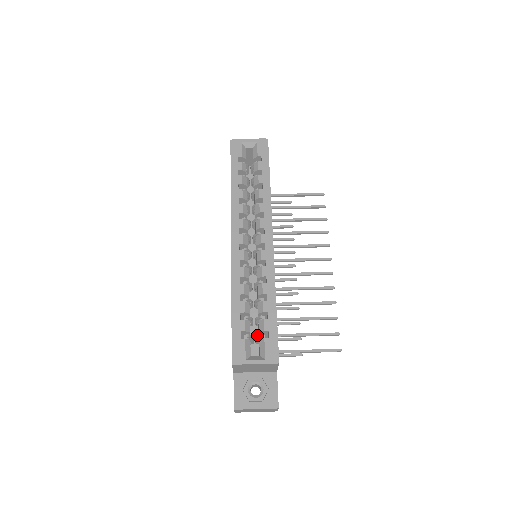
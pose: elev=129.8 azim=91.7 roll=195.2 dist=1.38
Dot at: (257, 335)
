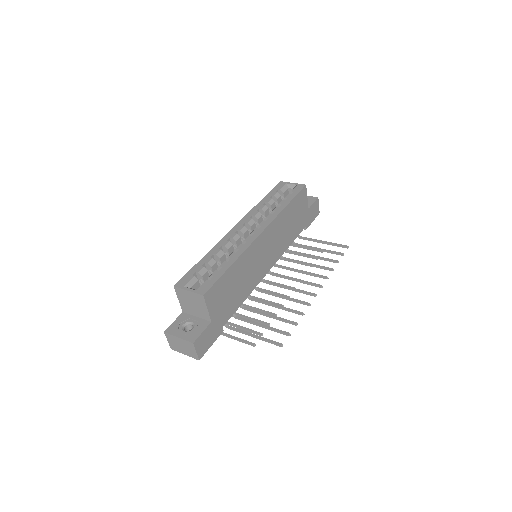
Dot at: occluded
